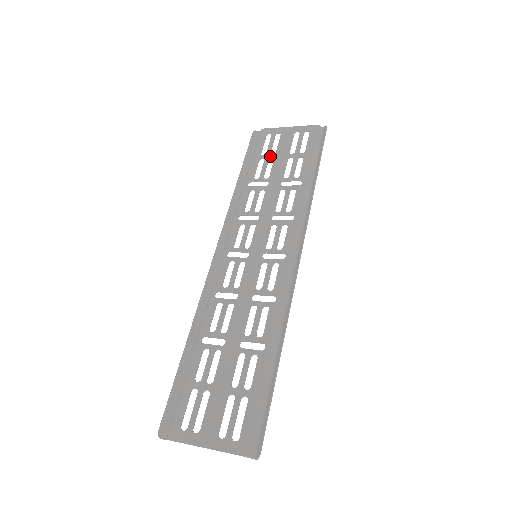
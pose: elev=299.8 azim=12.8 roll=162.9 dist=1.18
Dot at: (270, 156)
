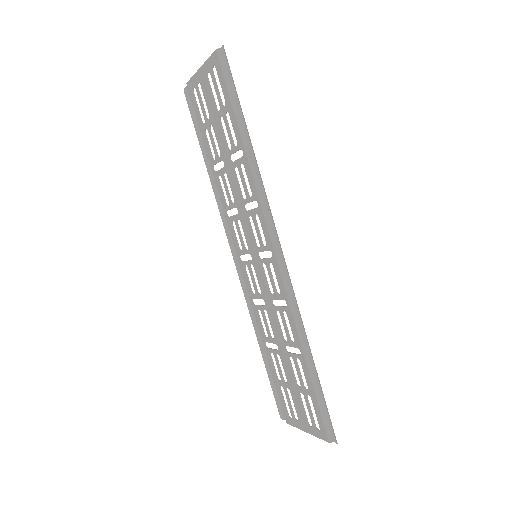
Dot at: (208, 123)
